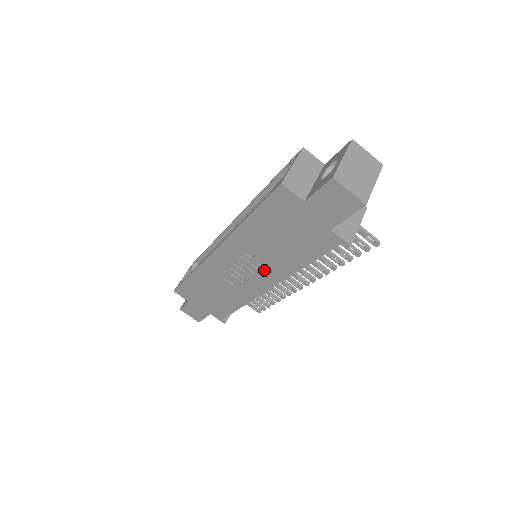
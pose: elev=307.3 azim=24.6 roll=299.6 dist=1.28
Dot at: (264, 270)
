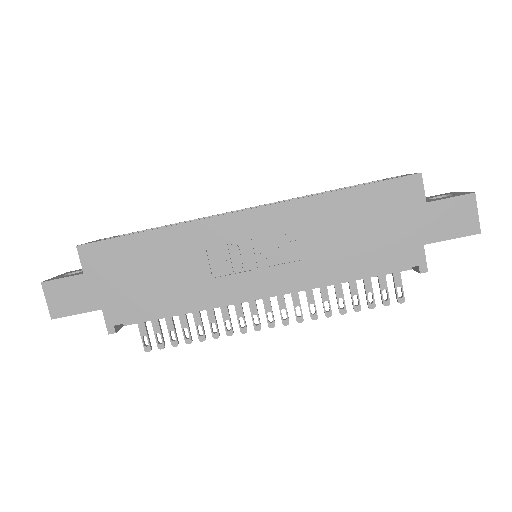
Dot at: (289, 264)
